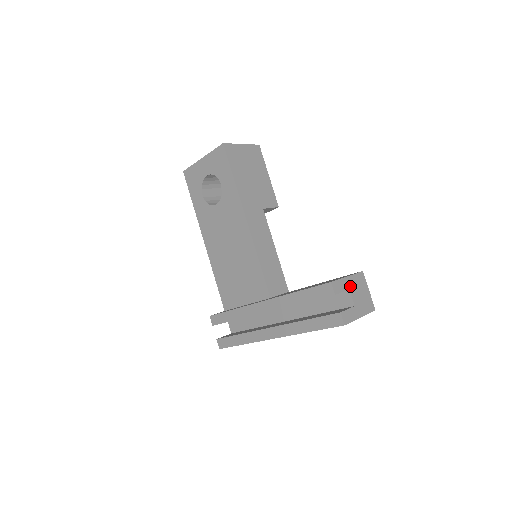
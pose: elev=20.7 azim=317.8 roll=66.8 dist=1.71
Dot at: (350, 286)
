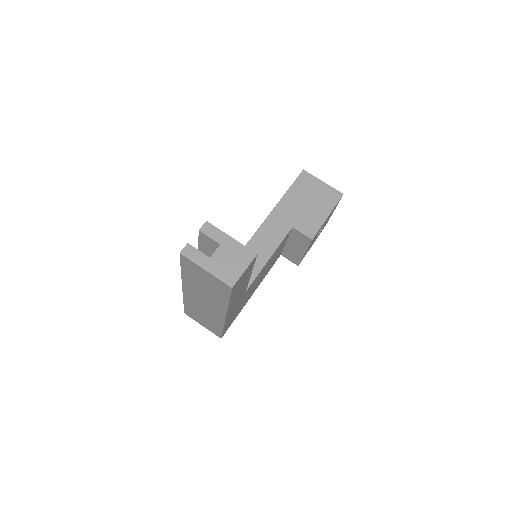
Dot at: (225, 244)
